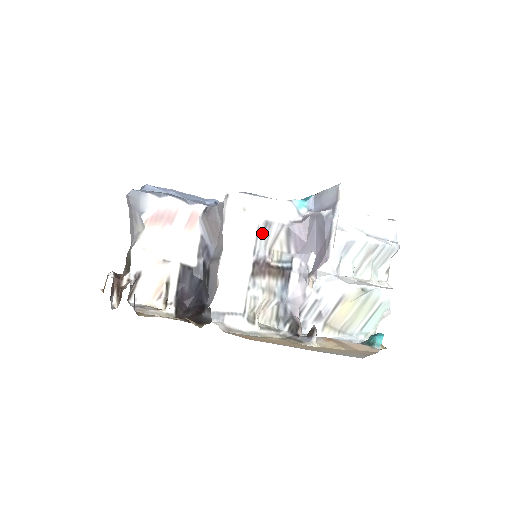
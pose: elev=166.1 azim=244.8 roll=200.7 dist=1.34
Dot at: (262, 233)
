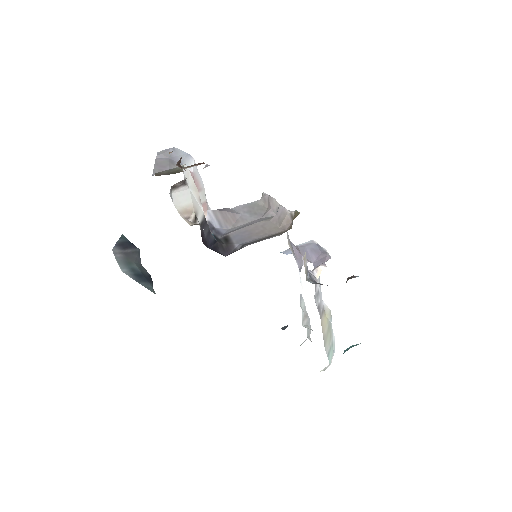
Dot at: occluded
